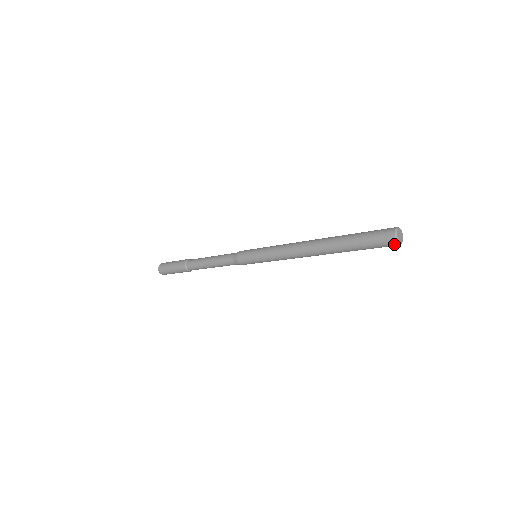
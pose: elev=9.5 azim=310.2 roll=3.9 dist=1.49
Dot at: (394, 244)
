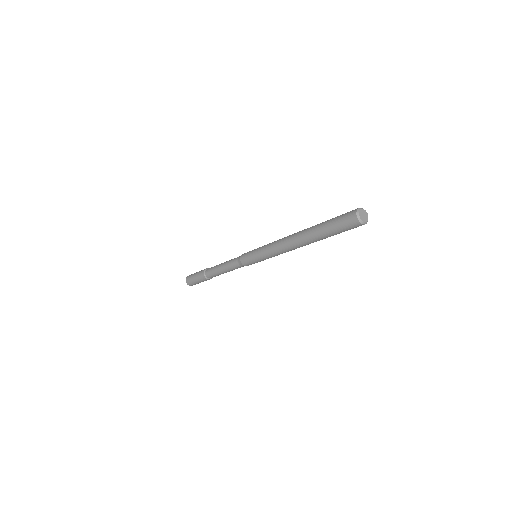
Dot at: (355, 219)
